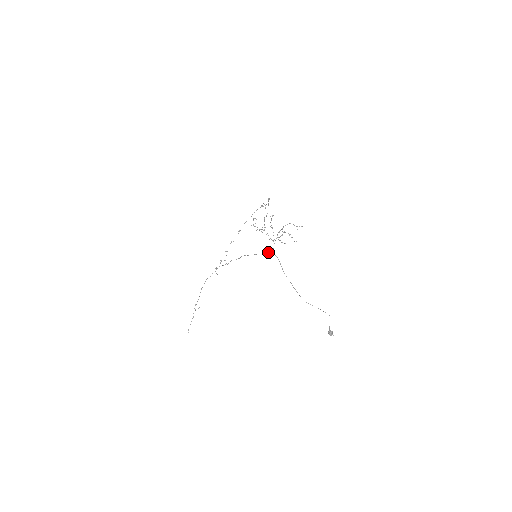
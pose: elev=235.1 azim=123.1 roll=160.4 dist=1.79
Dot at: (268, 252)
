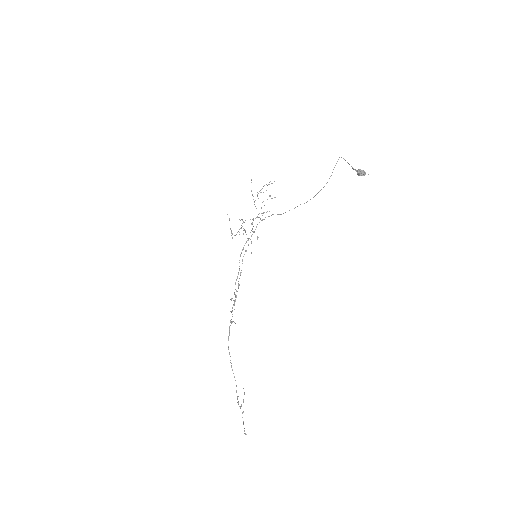
Dot at: (257, 224)
